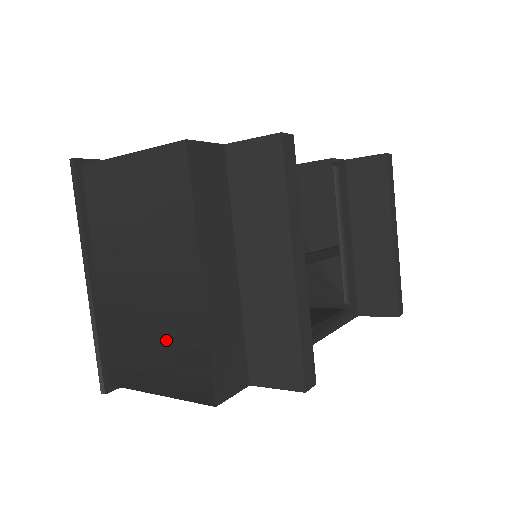
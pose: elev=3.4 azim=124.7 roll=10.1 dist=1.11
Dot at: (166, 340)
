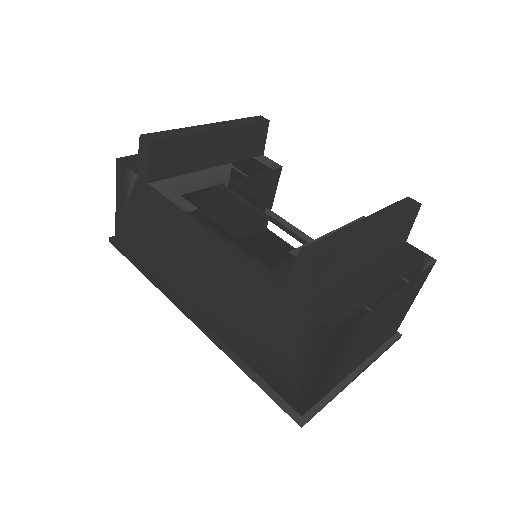
Dot at: occluded
